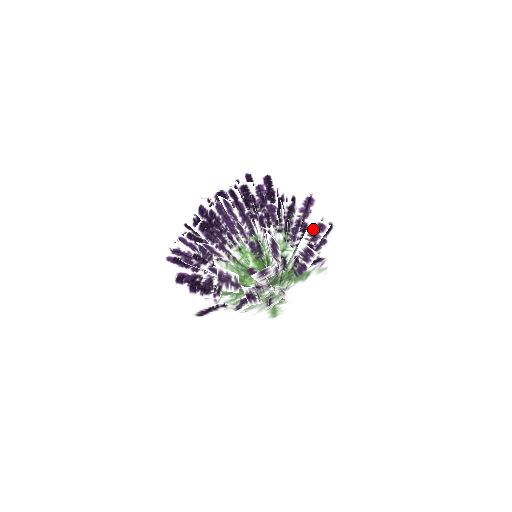
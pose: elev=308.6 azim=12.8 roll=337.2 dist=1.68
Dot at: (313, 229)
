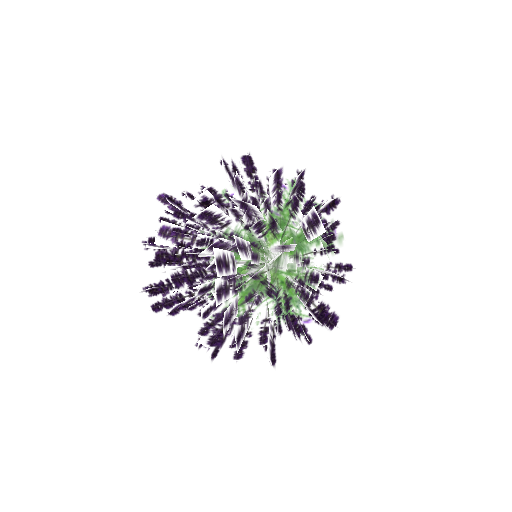
Dot at: (313, 314)
